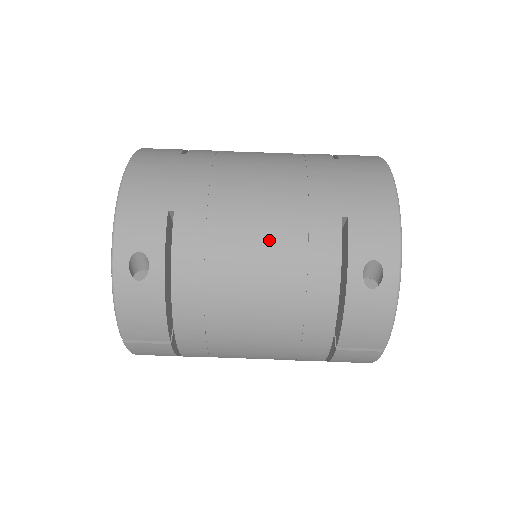
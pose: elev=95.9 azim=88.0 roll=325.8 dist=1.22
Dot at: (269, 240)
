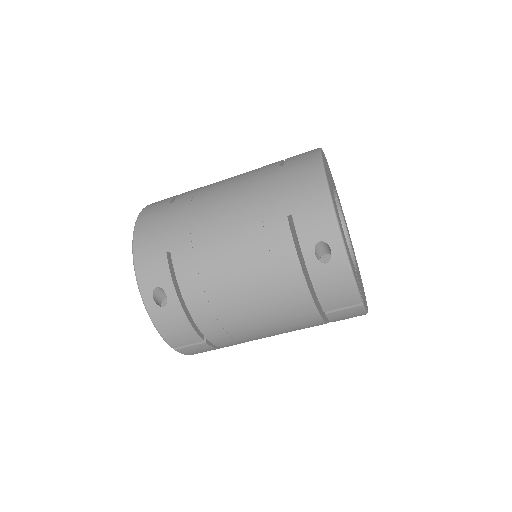
Dot at: (239, 251)
